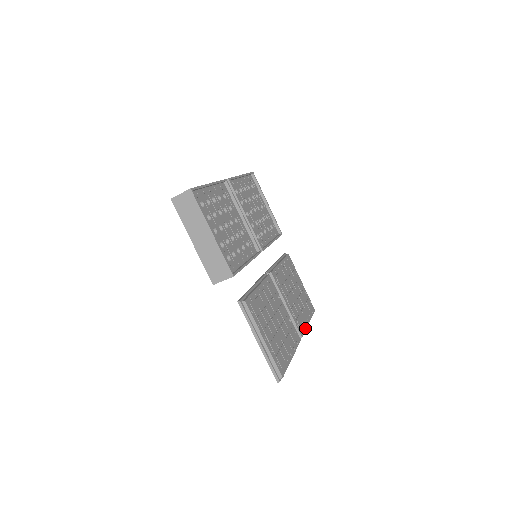
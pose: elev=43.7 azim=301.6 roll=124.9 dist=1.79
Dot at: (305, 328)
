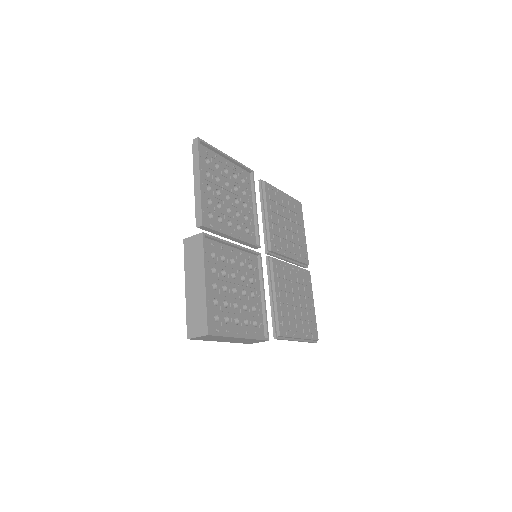
Dot at: (306, 248)
